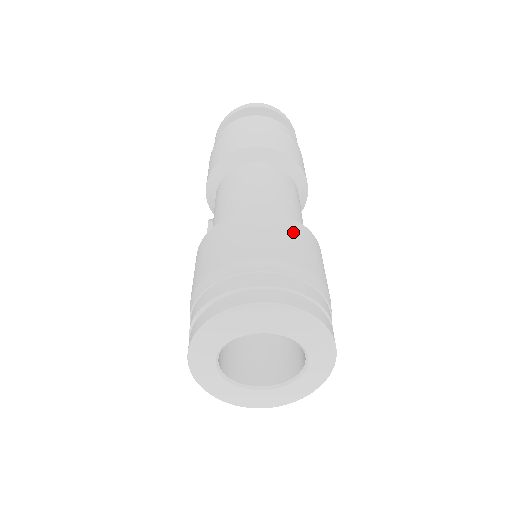
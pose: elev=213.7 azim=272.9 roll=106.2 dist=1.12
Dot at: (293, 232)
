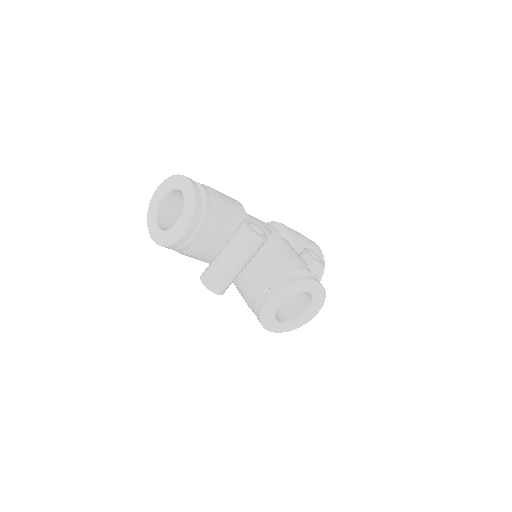
Dot at: occluded
